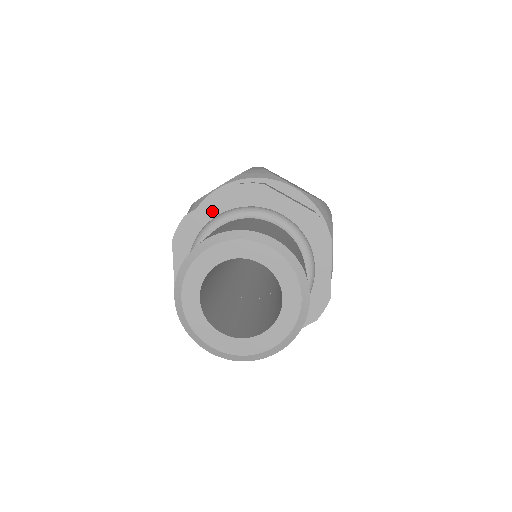
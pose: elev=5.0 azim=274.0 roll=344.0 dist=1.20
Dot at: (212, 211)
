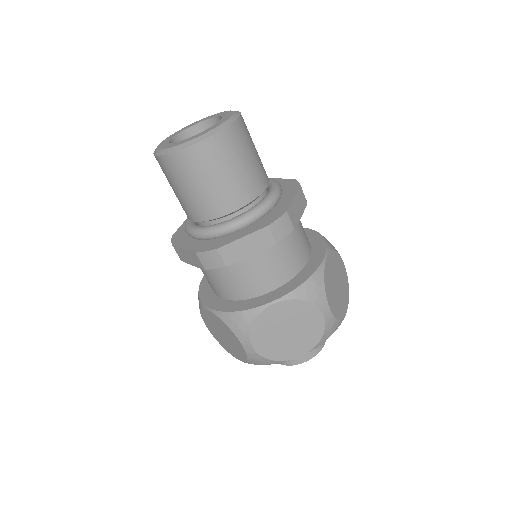
Dot at: occluded
